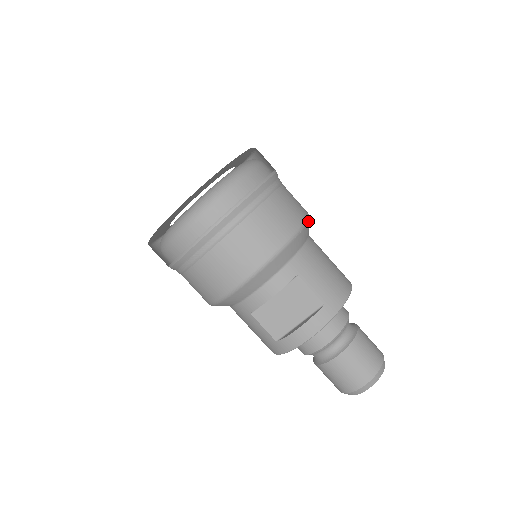
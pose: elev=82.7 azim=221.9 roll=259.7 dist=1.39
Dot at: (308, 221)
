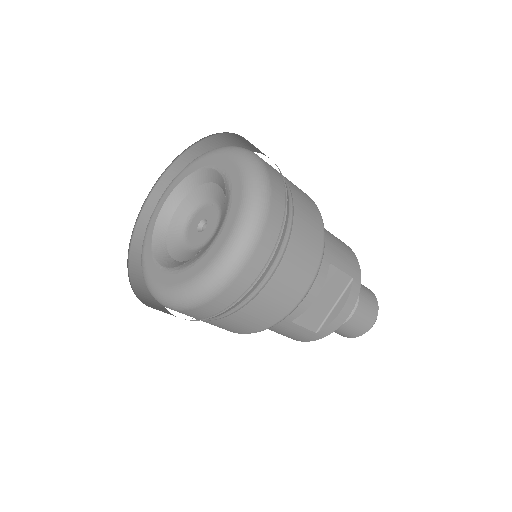
Dot at: occluded
